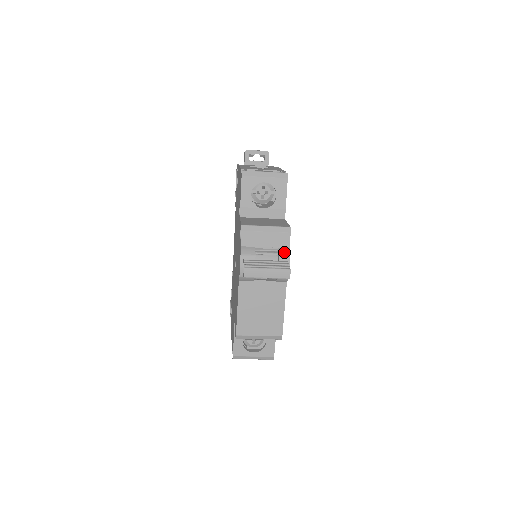
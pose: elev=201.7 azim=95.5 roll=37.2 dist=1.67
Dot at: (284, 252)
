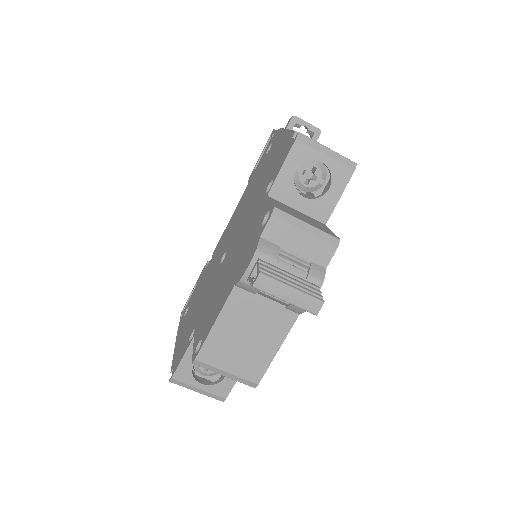
Dot at: (317, 271)
